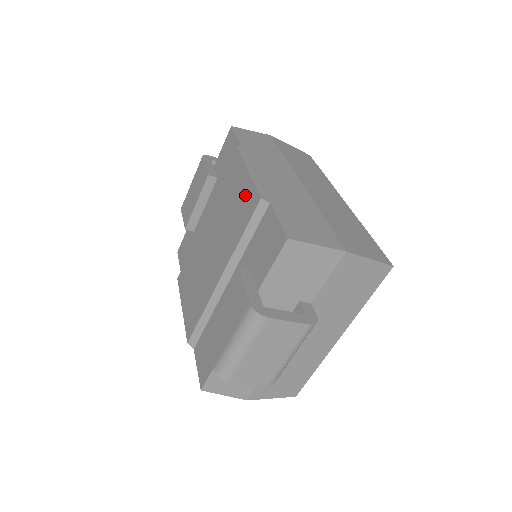
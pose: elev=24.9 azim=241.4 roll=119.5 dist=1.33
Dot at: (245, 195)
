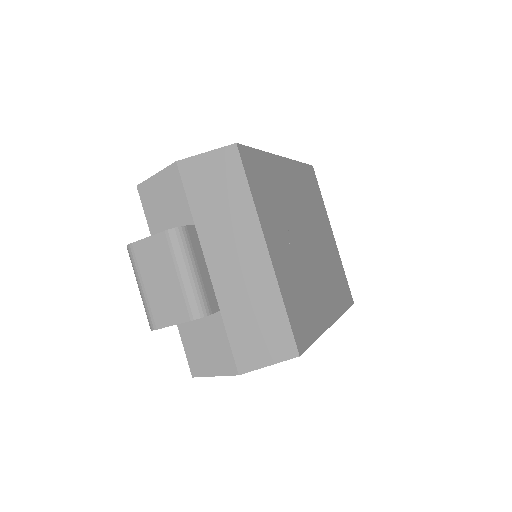
Dot at: occluded
